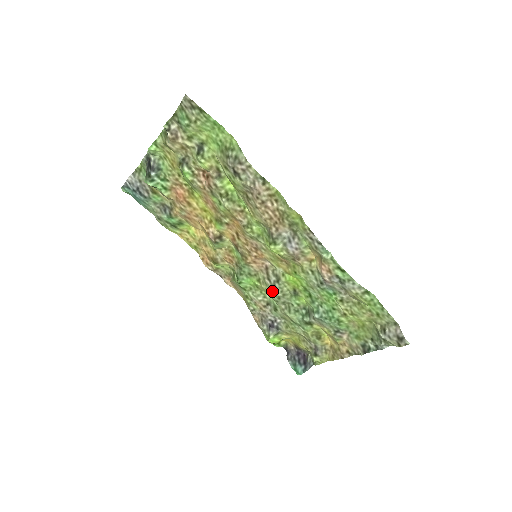
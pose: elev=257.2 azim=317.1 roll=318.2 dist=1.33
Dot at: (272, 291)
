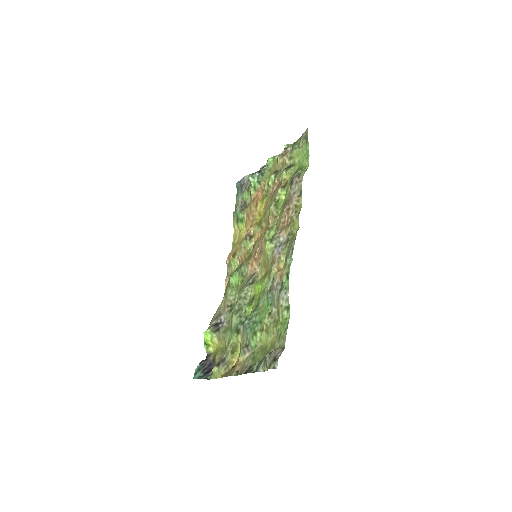
Dot at: (241, 289)
